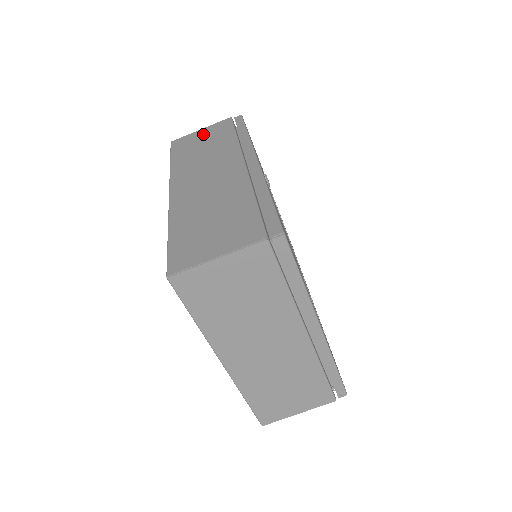
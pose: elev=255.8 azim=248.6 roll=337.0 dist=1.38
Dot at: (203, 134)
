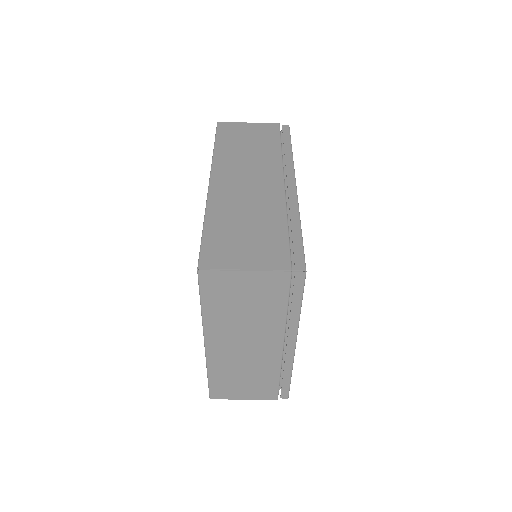
Dot at: (250, 129)
